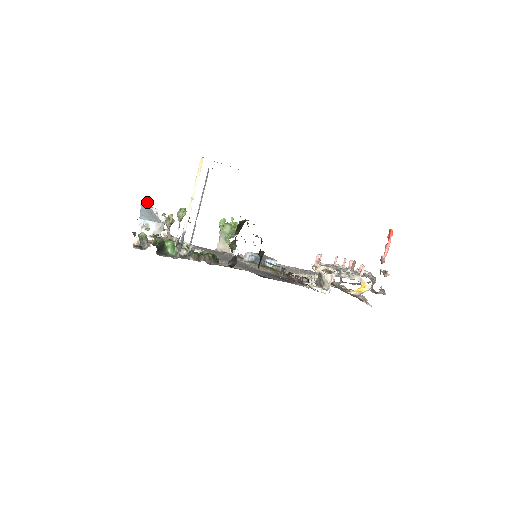
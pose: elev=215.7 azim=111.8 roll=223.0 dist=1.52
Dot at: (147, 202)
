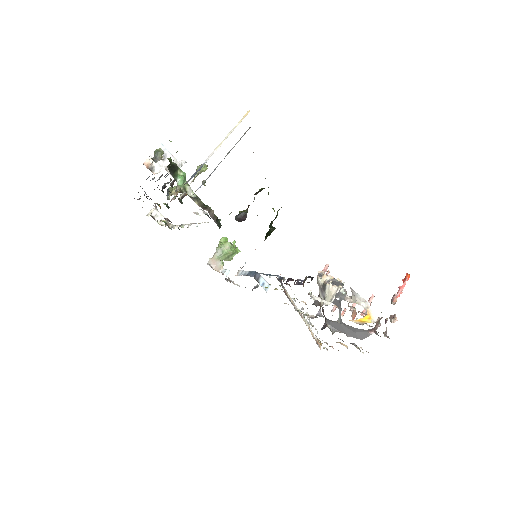
Dot at: occluded
